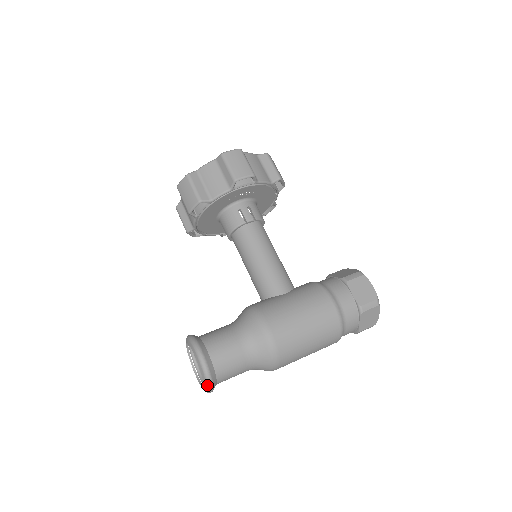
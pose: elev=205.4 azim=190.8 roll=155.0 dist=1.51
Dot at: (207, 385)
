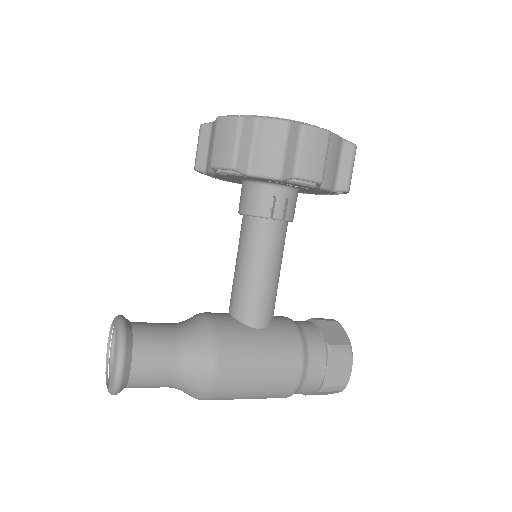
Dot at: (110, 392)
